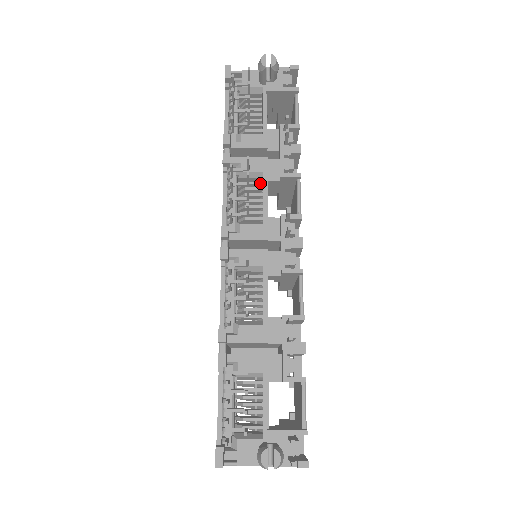
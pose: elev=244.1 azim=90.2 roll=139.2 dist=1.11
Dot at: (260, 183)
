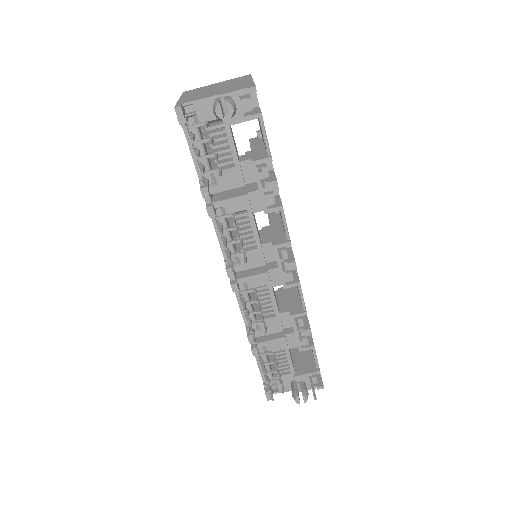
Dot at: (246, 214)
